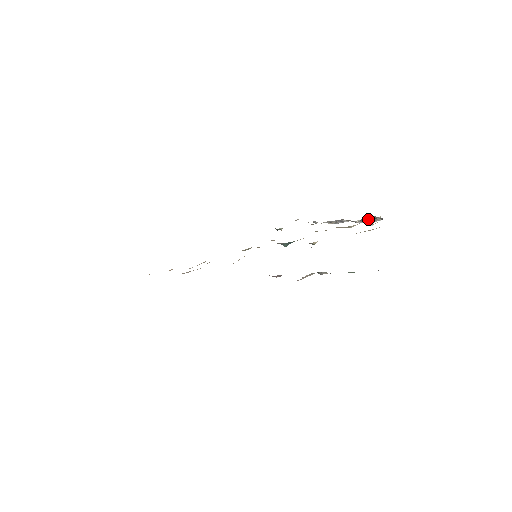
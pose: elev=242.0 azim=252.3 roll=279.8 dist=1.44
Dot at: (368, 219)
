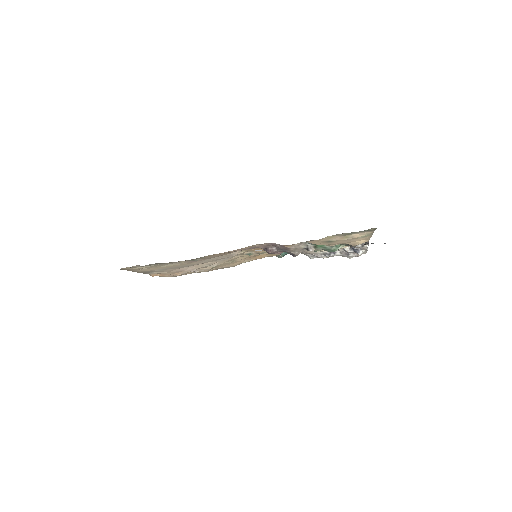
Dot at: occluded
